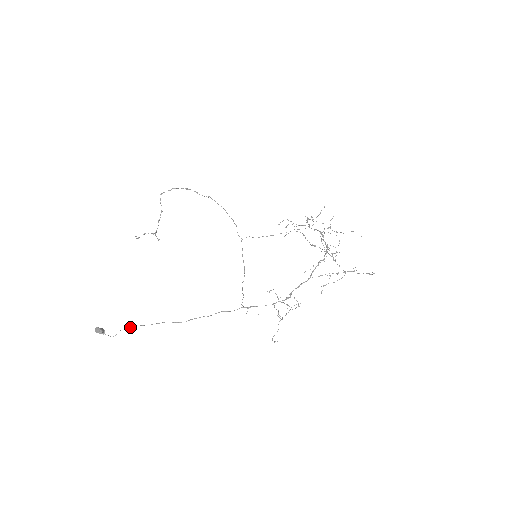
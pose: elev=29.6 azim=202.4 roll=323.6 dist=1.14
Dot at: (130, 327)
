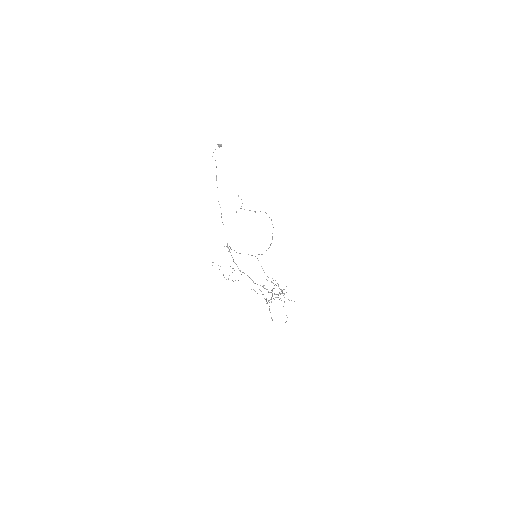
Dot at: occluded
